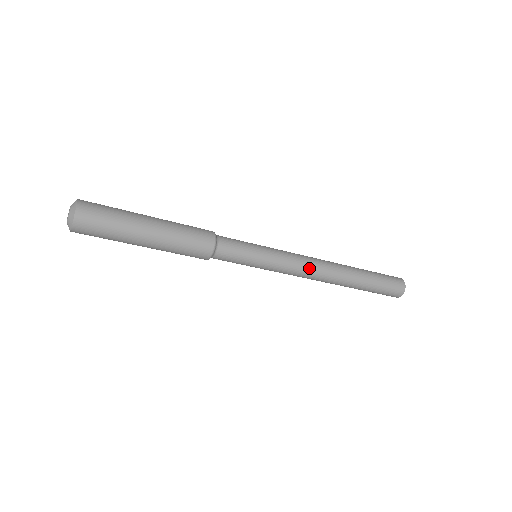
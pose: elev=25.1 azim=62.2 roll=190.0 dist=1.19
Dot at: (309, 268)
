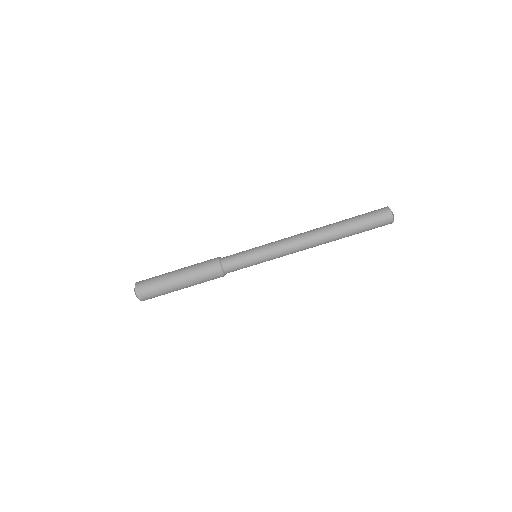
Dot at: (293, 236)
